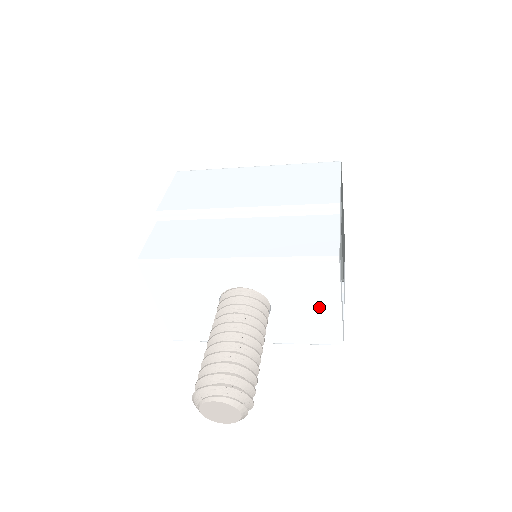
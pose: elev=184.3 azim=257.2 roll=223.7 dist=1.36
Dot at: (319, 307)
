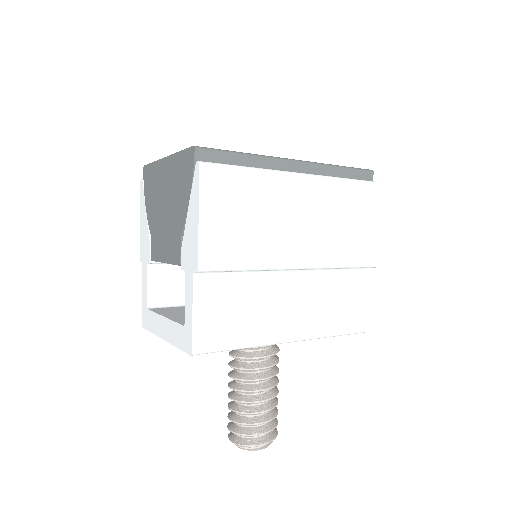
Dot at: occluded
